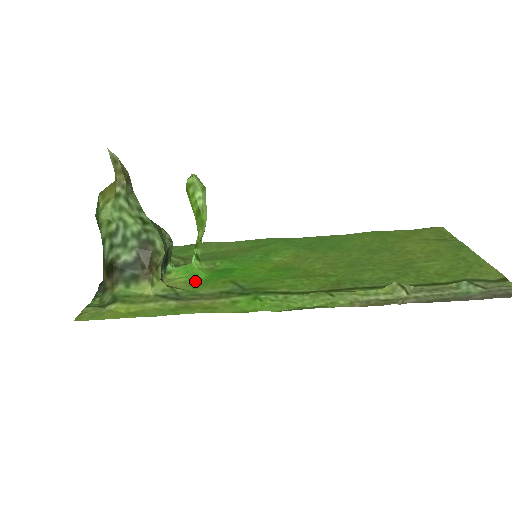
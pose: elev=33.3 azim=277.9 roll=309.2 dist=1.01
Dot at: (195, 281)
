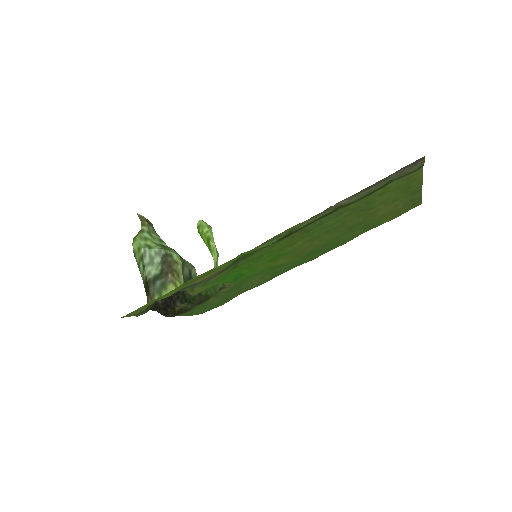
Dot at: (213, 285)
